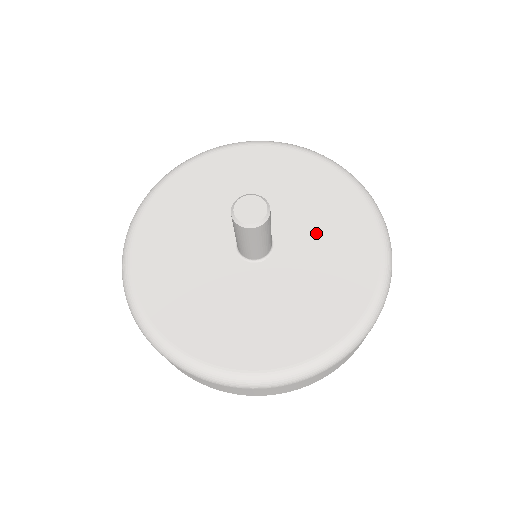
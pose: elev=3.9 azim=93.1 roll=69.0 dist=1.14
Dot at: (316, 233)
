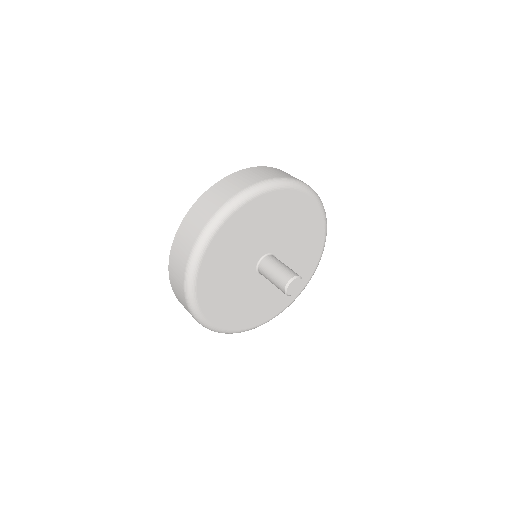
Dot at: (295, 260)
